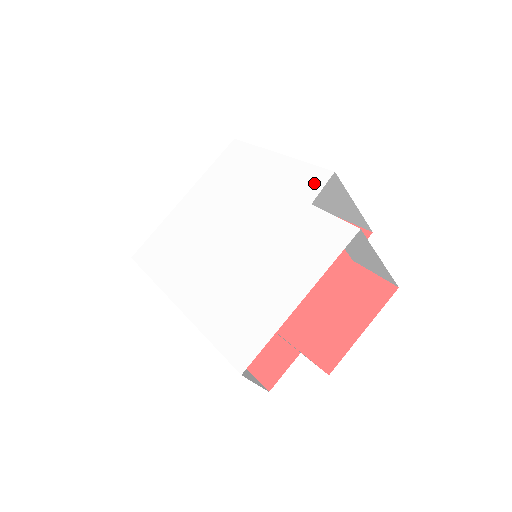
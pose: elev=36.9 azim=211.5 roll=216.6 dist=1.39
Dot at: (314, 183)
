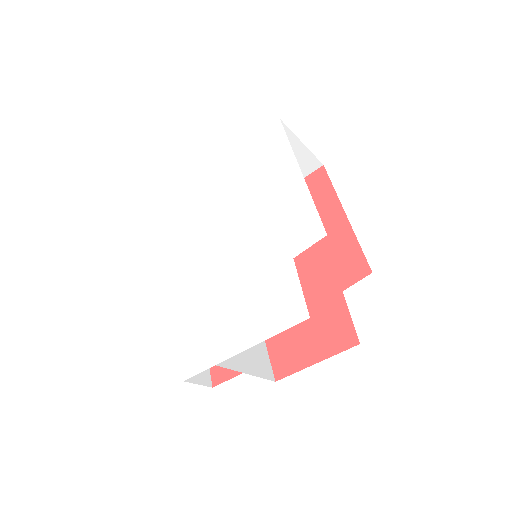
Dot at: (307, 235)
